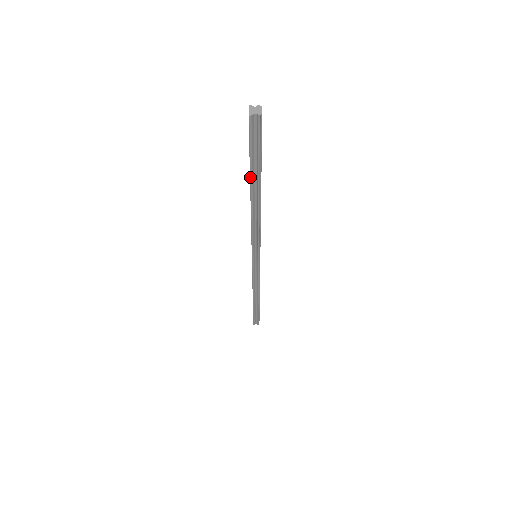
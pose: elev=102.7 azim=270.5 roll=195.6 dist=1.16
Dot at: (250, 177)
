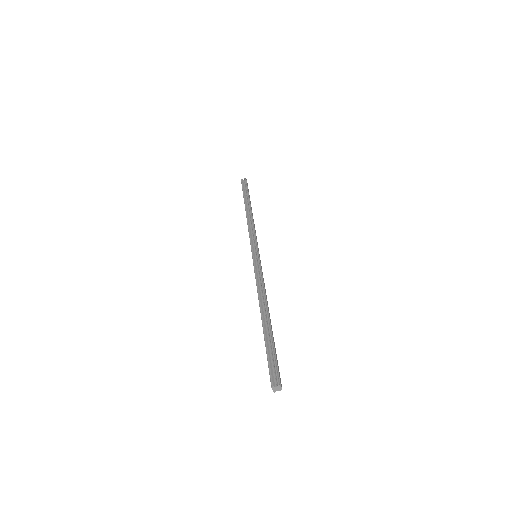
Dot at: occluded
